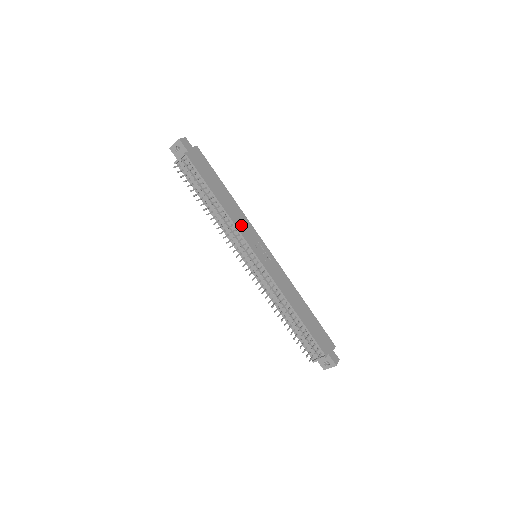
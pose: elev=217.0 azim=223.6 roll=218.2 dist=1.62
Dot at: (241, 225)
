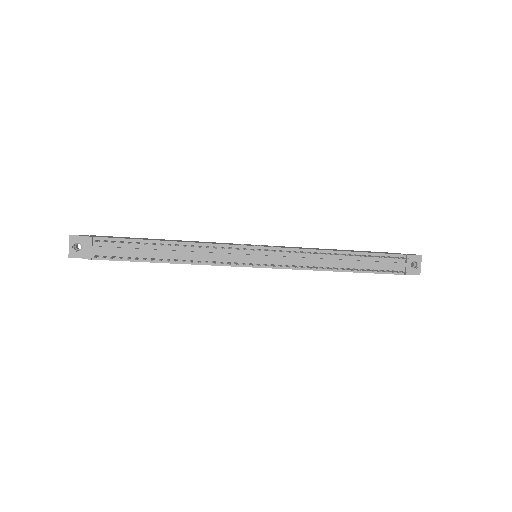
Dot at: occluded
